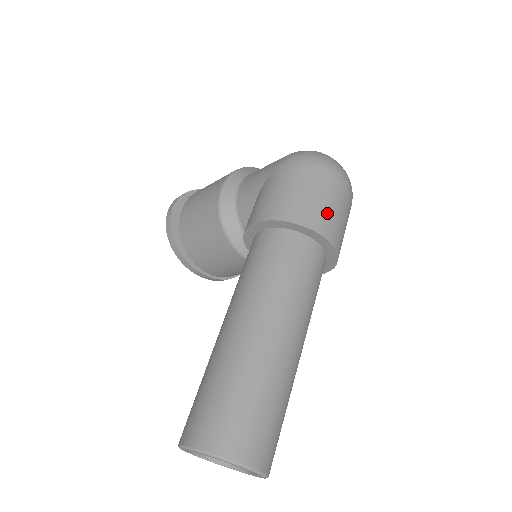
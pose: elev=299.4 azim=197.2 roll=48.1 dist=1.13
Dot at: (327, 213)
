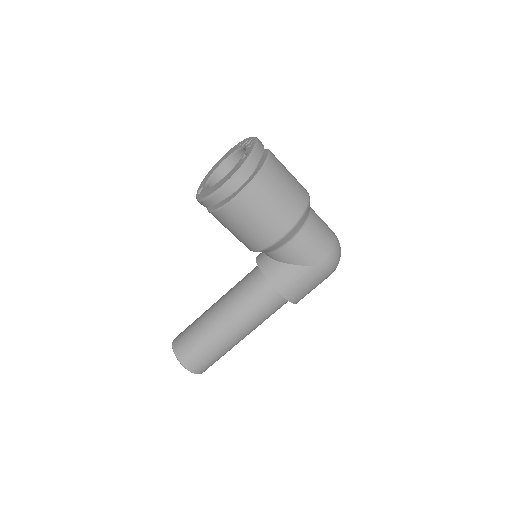
Dot at: occluded
